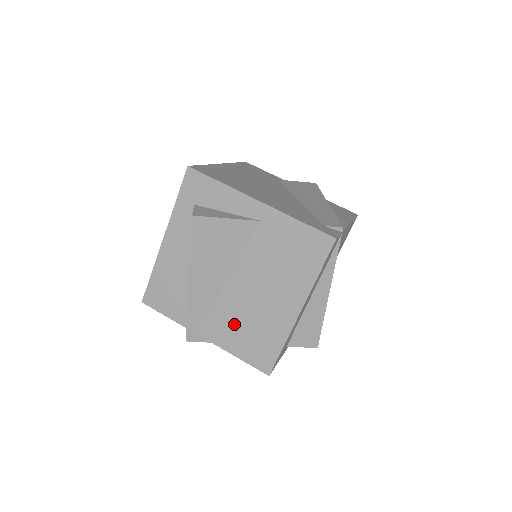
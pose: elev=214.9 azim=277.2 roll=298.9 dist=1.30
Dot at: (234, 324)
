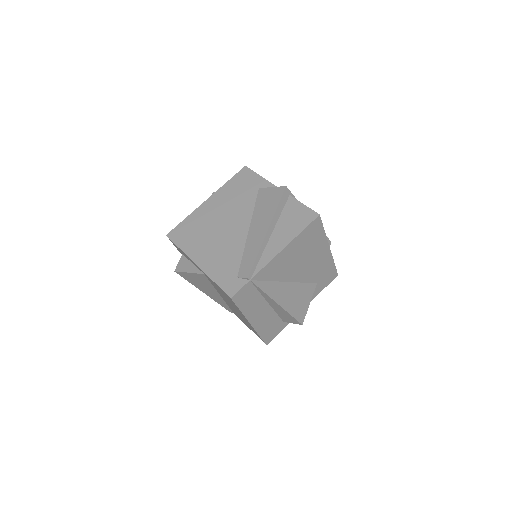
Dot at: (238, 315)
